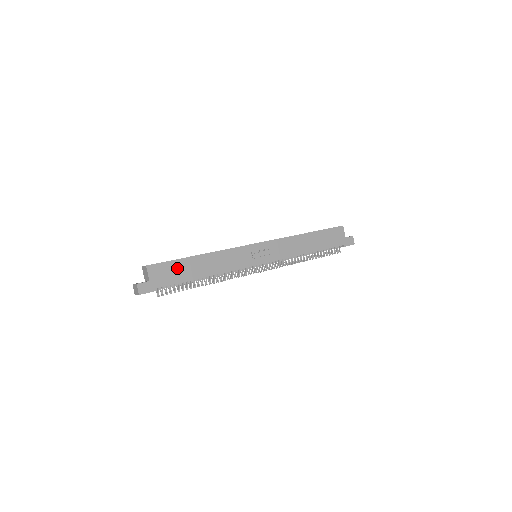
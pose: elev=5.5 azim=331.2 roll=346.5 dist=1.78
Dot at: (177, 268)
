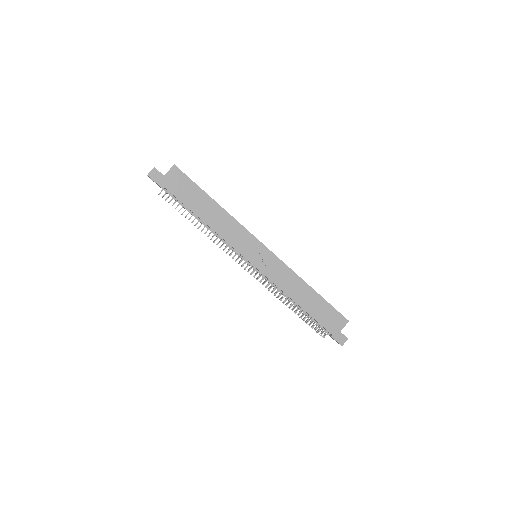
Dot at: (191, 191)
